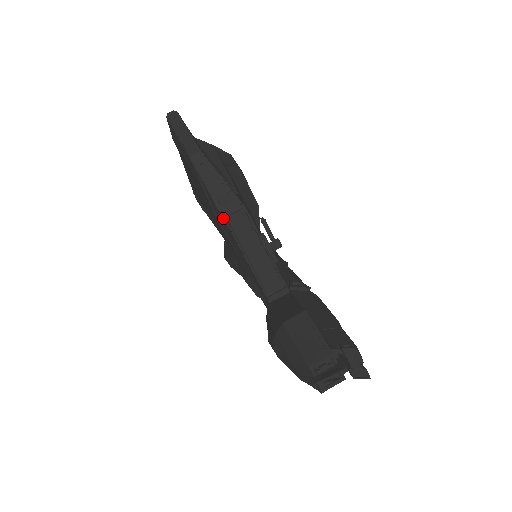
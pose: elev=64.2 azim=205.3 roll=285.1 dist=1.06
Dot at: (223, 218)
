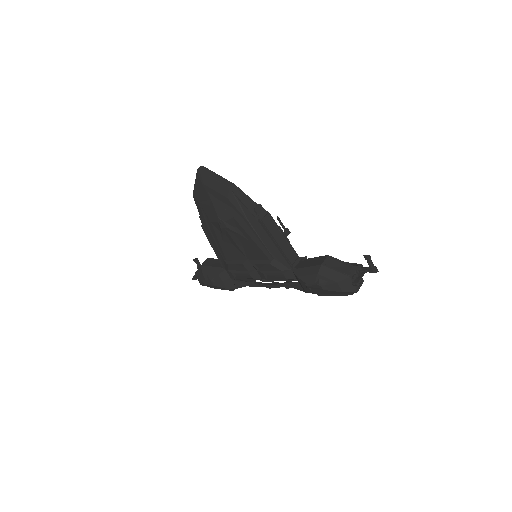
Dot at: (260, 221)
